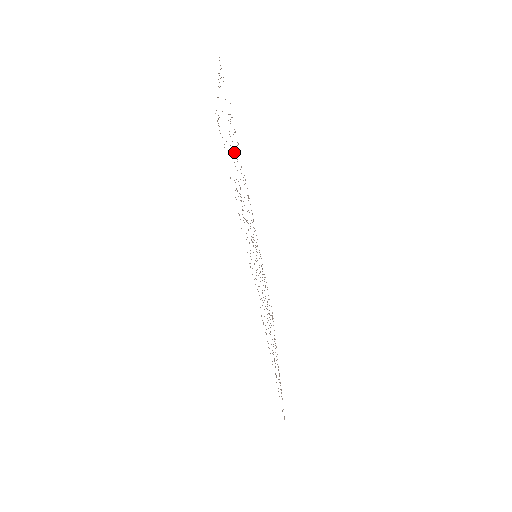
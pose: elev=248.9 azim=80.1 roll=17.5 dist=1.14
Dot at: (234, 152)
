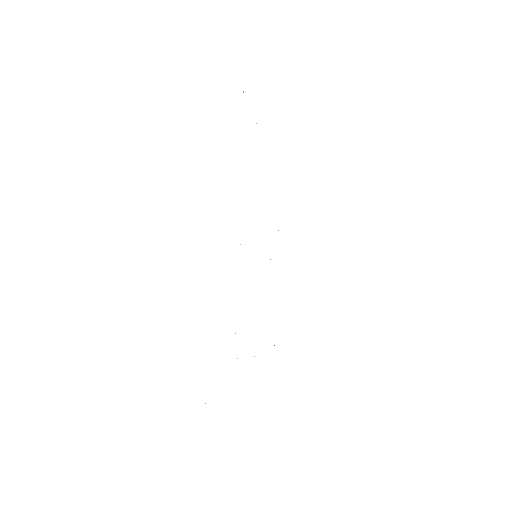
Dot at: occluded
